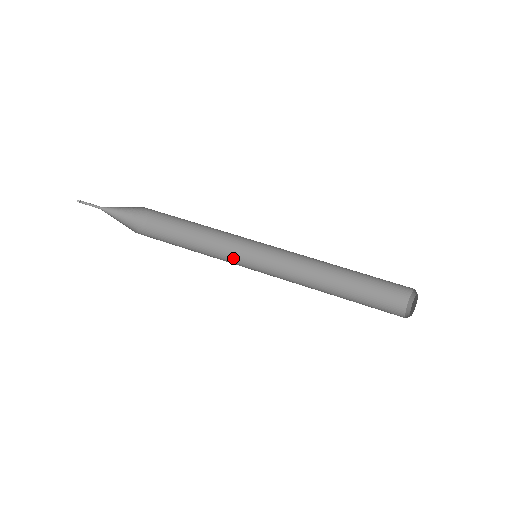
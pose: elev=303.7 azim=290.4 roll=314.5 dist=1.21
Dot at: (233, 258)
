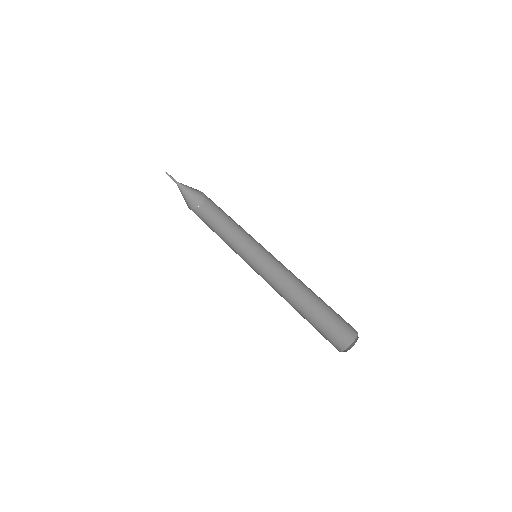
Dot at: (246, 250)
